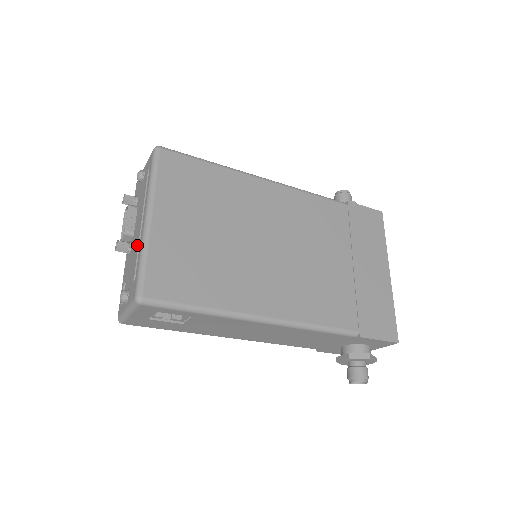
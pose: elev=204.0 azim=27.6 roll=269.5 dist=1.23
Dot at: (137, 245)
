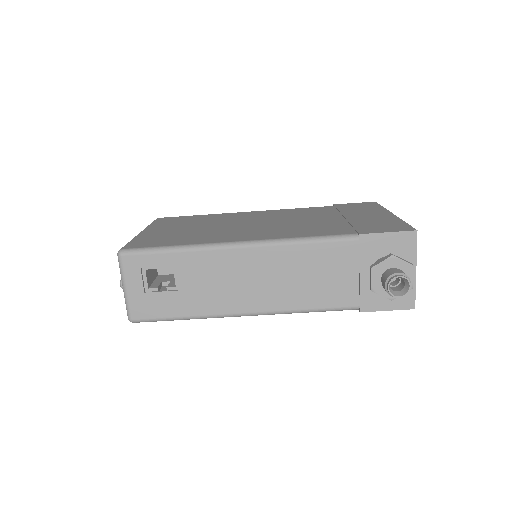
Dot at: occluded
